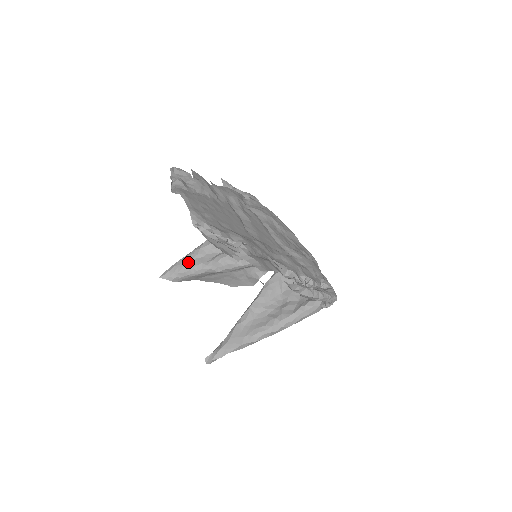
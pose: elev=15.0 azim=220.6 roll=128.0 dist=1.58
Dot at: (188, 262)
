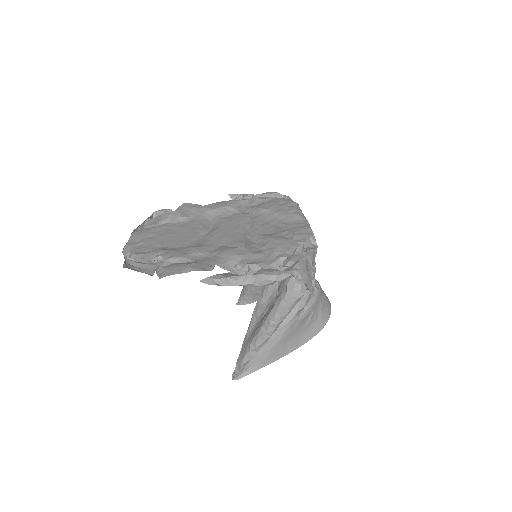
Dot at: occluded
